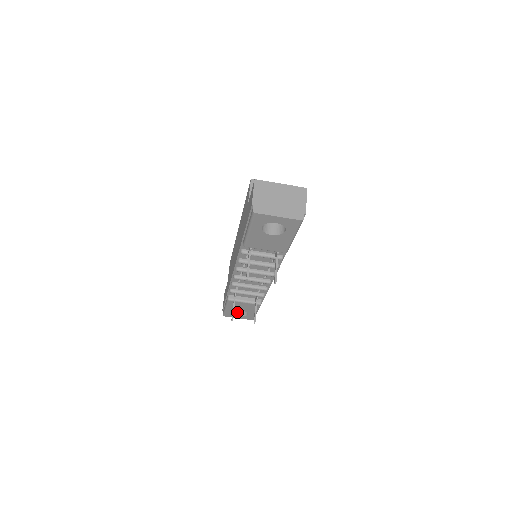
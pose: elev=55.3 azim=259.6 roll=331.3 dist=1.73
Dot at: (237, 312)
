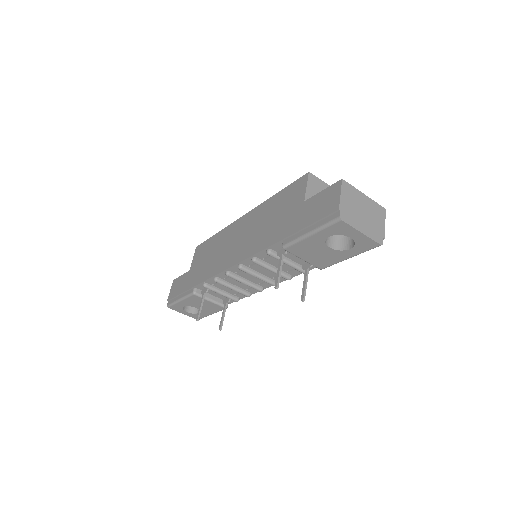
Dot at: (186, 307)
